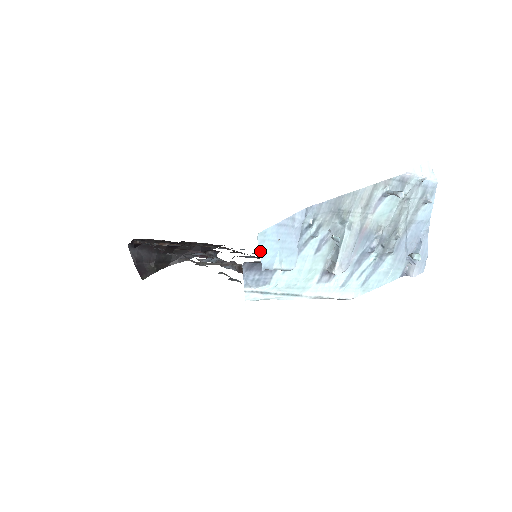
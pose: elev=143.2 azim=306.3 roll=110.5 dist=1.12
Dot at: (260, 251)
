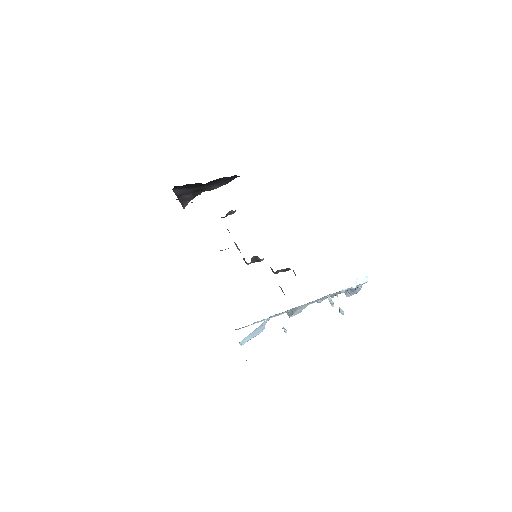
Dot at: (240, 344)
